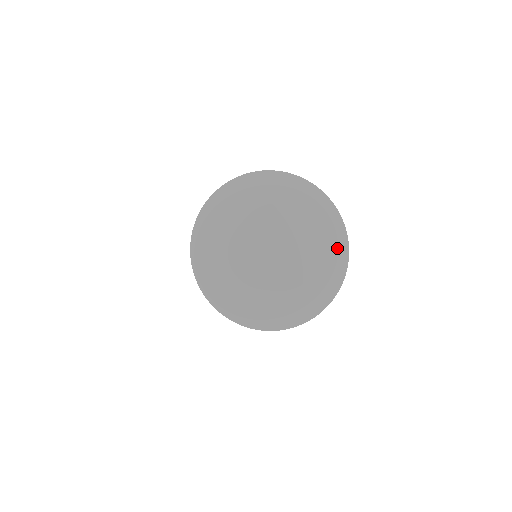
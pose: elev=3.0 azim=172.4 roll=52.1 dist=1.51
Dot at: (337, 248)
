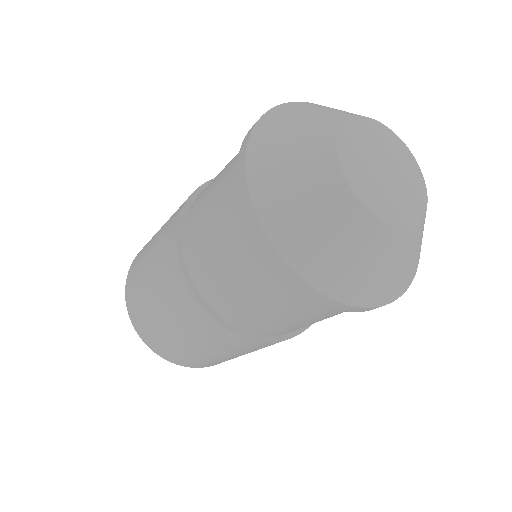
Dot at: occluded
